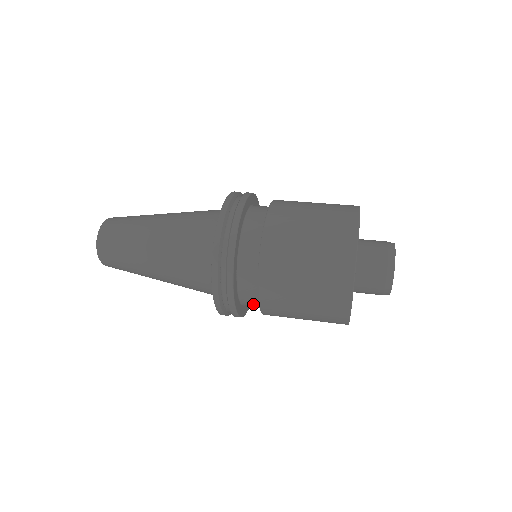
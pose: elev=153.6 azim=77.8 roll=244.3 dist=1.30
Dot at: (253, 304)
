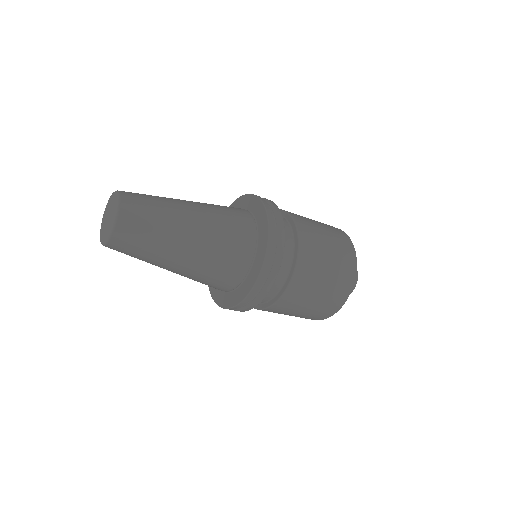
Dot at: occluded
